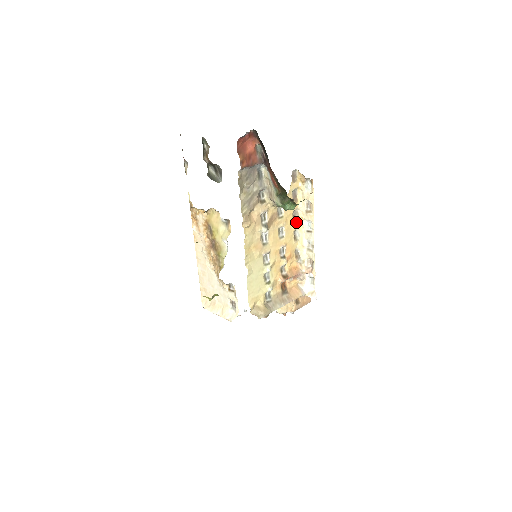
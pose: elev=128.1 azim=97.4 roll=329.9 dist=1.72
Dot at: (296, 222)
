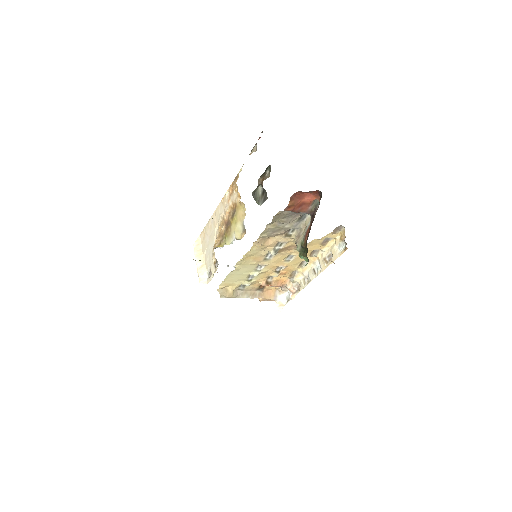
Dot at: (311, 256)
